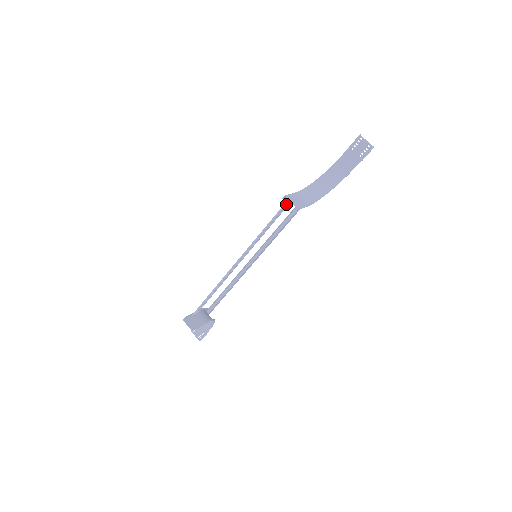
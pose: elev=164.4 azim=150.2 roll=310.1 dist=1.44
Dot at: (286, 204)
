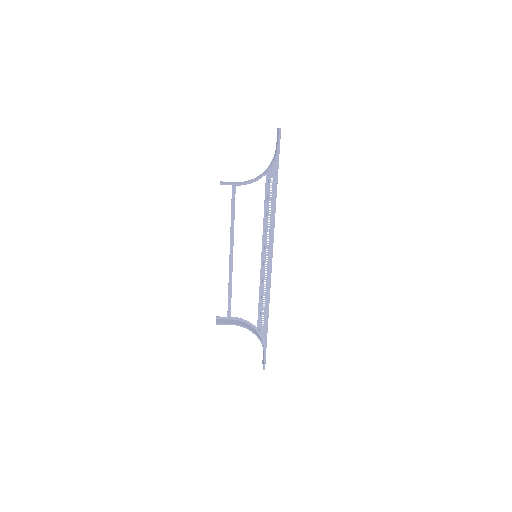
Dot at: (232, 191)
